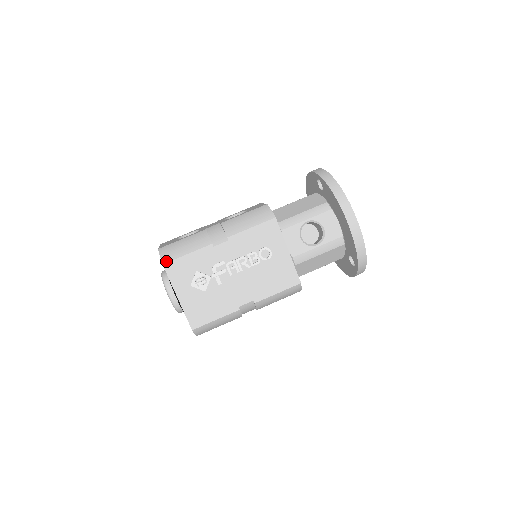
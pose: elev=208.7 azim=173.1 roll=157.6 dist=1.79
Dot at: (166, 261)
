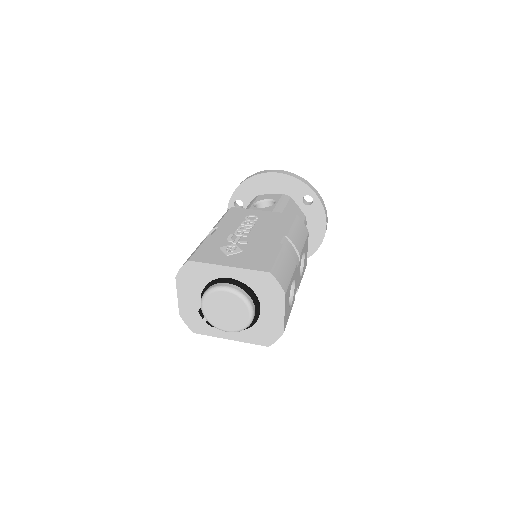
Dot at: (188, 259)
